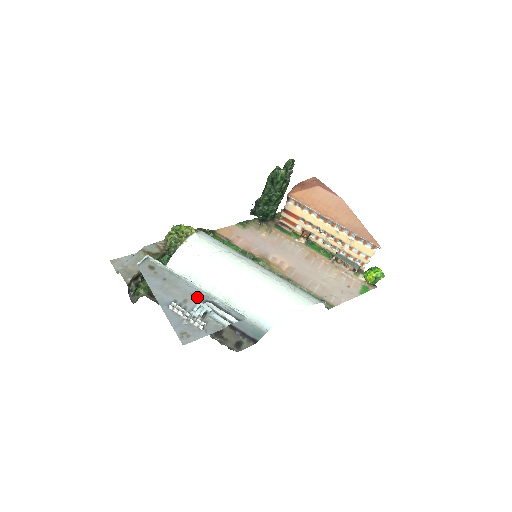
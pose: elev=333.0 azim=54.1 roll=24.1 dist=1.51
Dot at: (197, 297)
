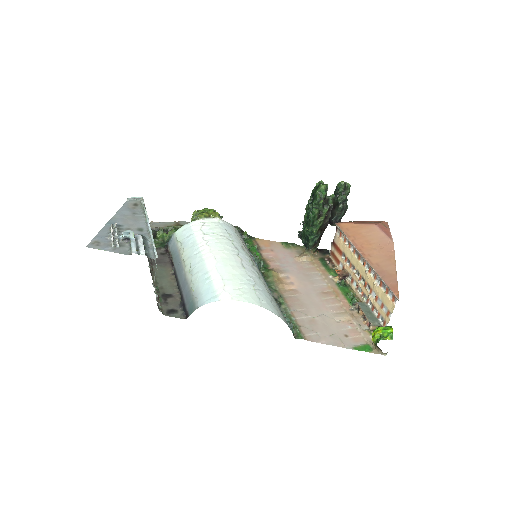
Dot at: (140, 231)
